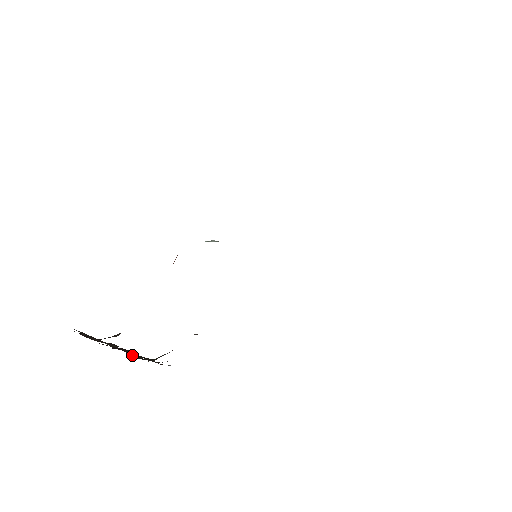
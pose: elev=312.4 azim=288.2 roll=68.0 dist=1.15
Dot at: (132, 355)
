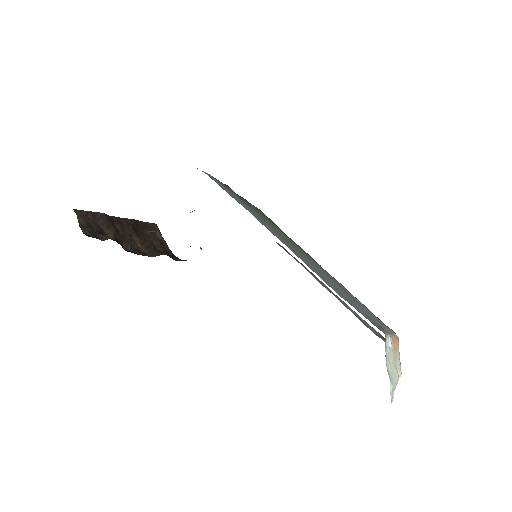
Dot at: (125, 244)
